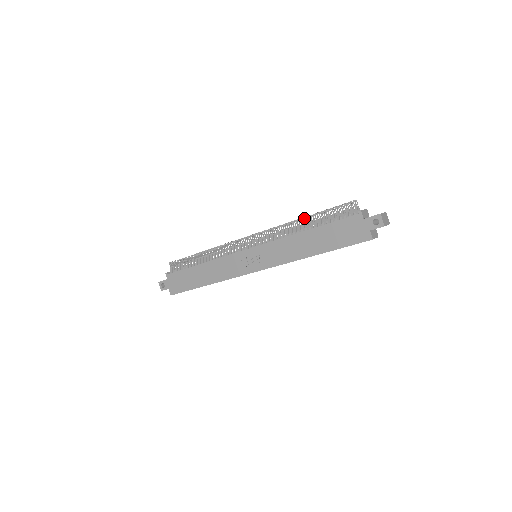
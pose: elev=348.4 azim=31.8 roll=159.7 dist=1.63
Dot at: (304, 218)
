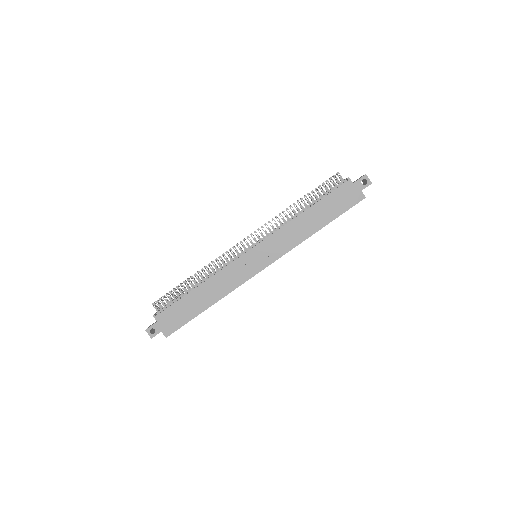
Dot at: (297, 202)
